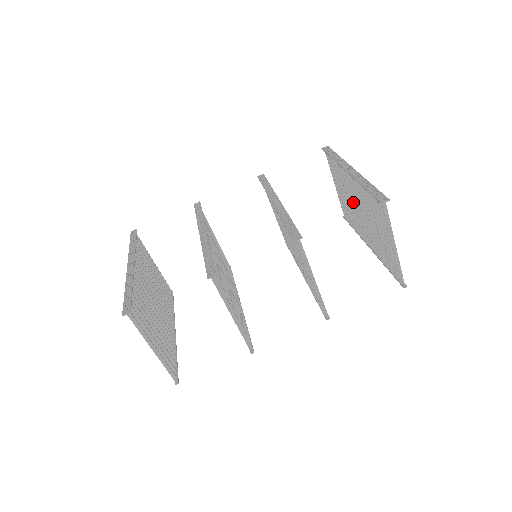
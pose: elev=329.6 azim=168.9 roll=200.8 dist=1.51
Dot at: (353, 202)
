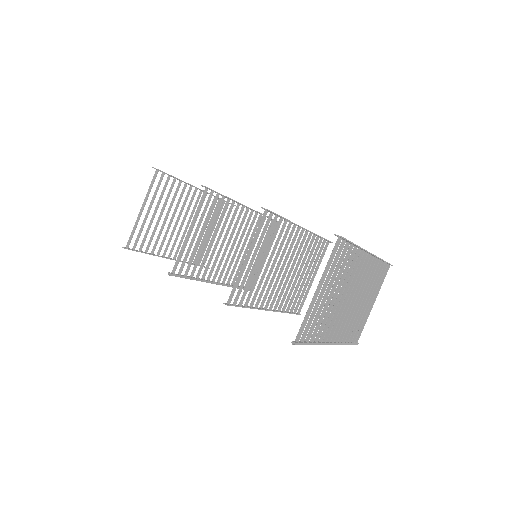
Dot at: occluded
